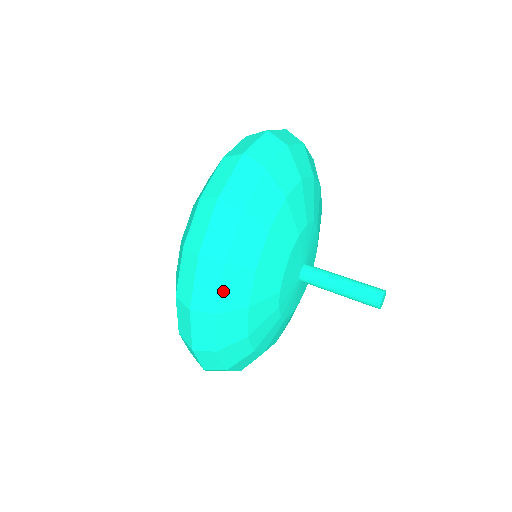
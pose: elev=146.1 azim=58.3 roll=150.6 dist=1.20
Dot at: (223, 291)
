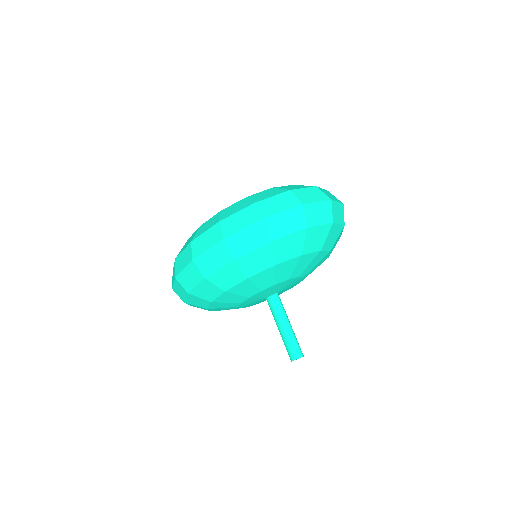
Dot at: (197, 287)
